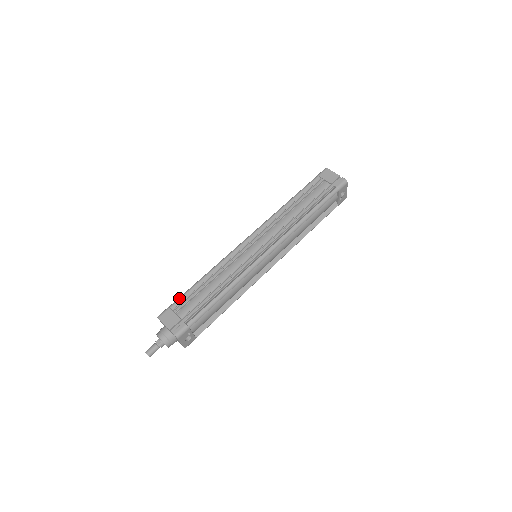
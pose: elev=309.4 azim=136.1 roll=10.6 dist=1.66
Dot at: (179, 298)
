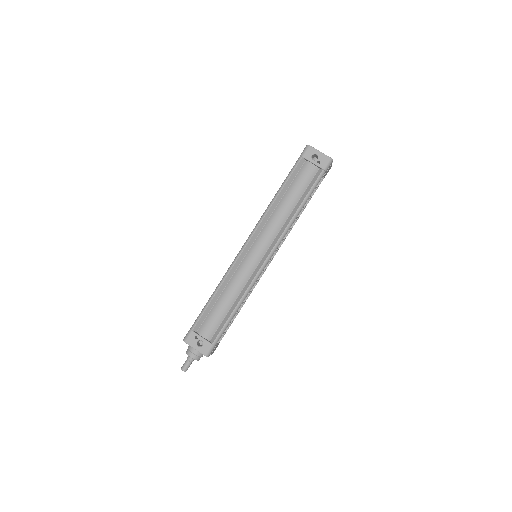
Dot at: occluded
